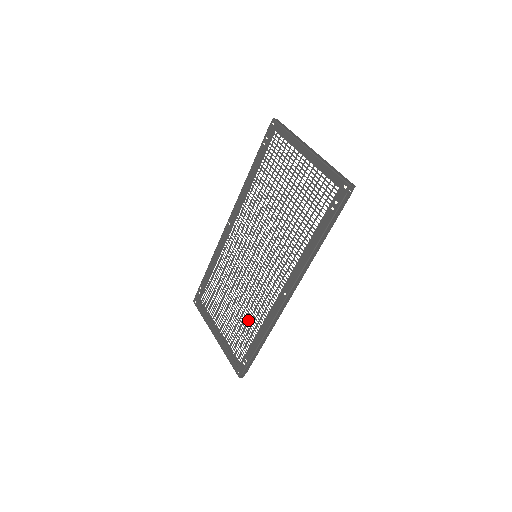
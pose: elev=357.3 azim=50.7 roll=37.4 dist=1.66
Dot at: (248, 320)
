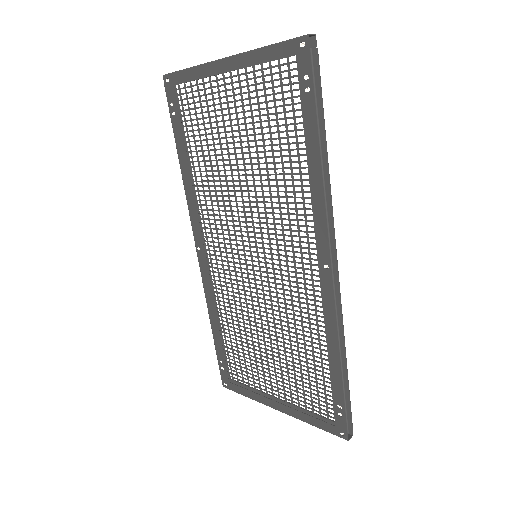
Dot at: (304, 348)
